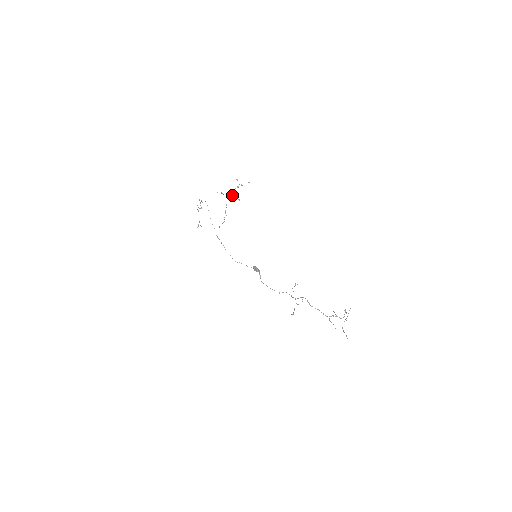
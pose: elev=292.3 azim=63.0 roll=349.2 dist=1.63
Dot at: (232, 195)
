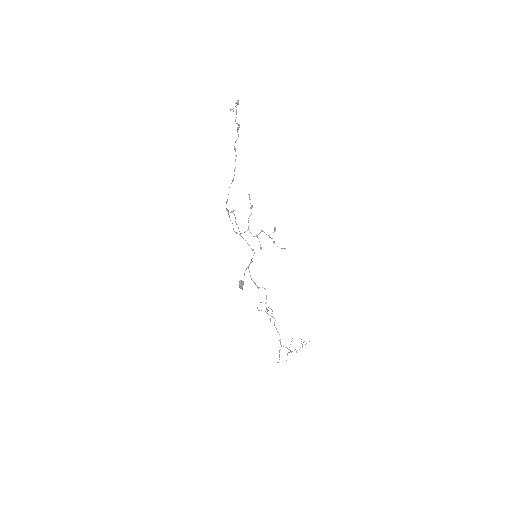
Dot at: occluded
